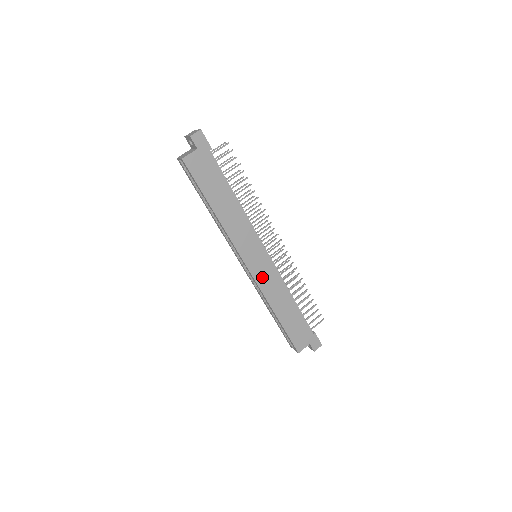
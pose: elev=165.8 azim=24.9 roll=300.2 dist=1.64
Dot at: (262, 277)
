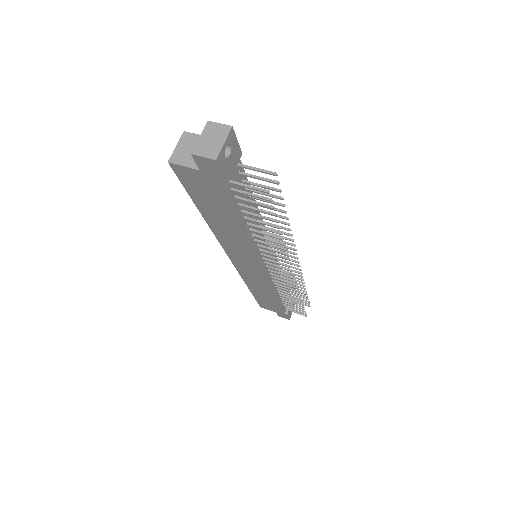
Dot at: (247, 273)
